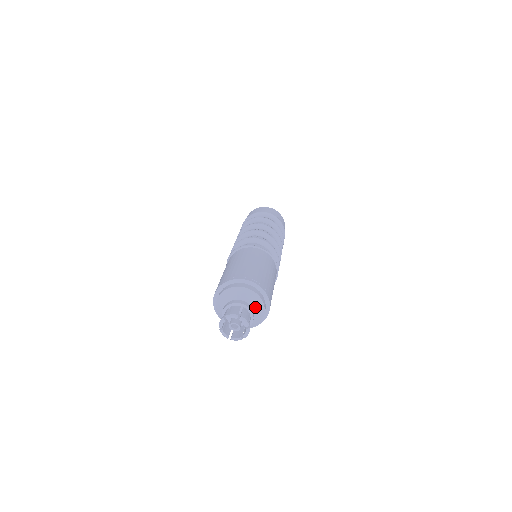
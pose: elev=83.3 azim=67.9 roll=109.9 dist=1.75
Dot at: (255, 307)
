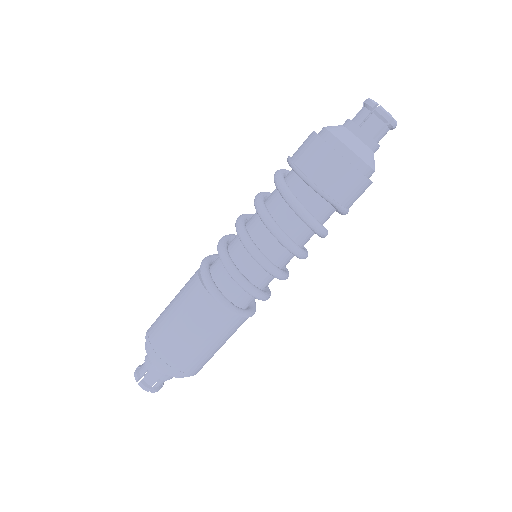
Dot at: occluded
